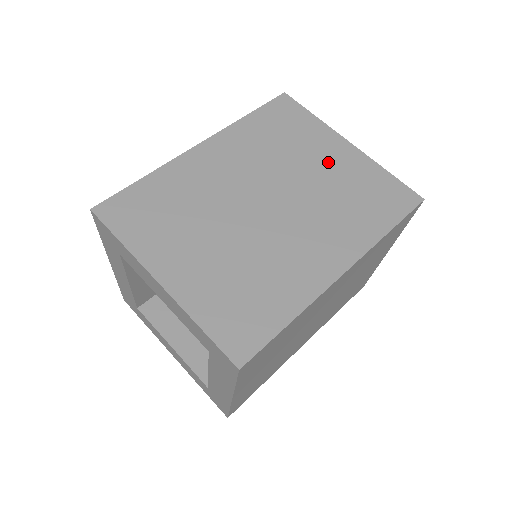
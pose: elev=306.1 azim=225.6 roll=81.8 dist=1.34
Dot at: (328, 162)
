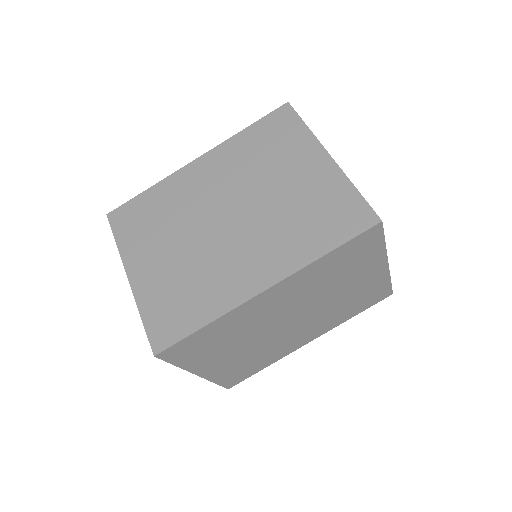
Dot at: (358, 283)
